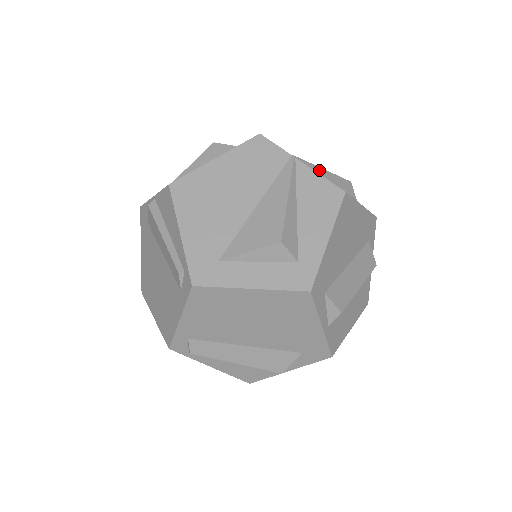
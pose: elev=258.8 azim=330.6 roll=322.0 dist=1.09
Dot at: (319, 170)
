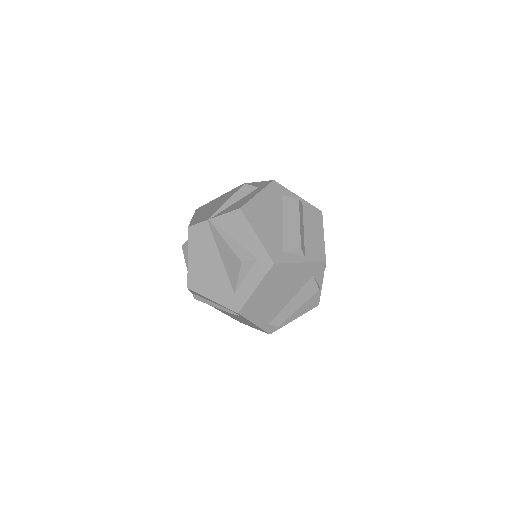
Dot at: (225, 206)
